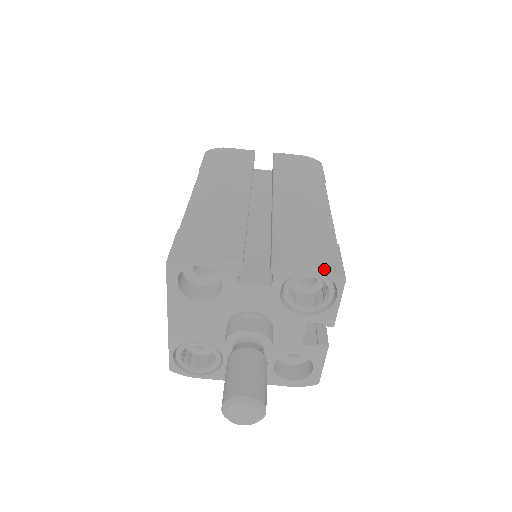
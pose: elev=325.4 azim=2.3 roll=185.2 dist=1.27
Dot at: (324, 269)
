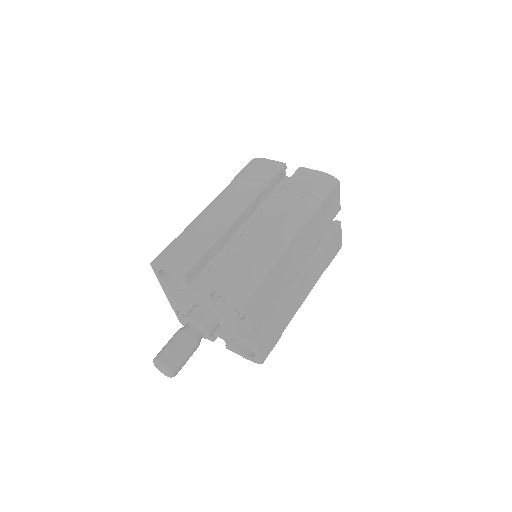
Dot at: (229, 294)
